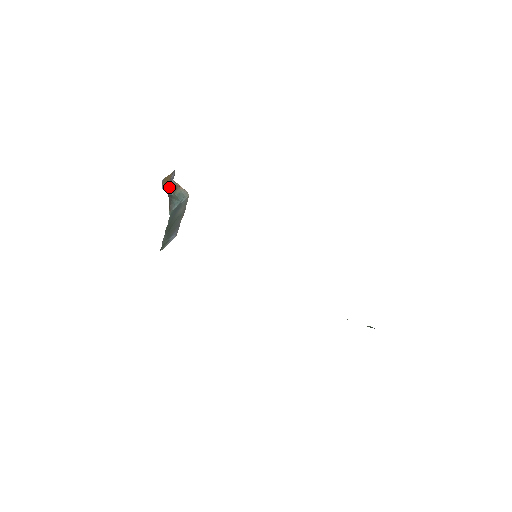
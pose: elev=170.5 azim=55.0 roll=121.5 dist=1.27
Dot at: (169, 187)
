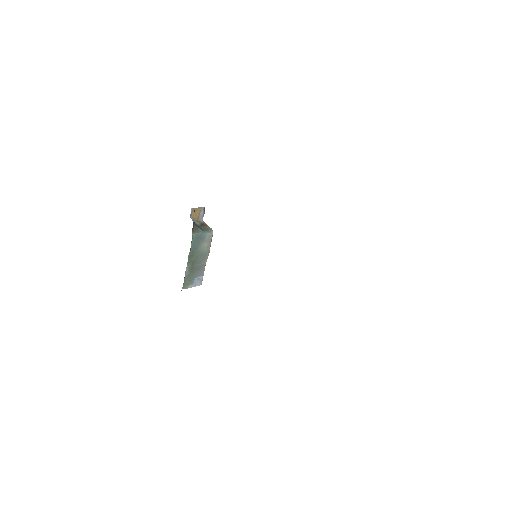
Dot at: (197, 222)
